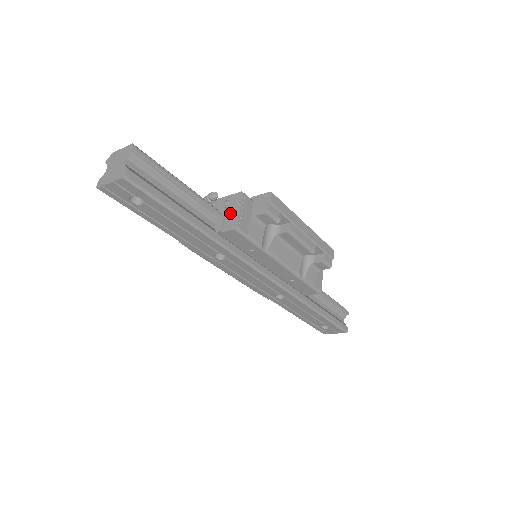
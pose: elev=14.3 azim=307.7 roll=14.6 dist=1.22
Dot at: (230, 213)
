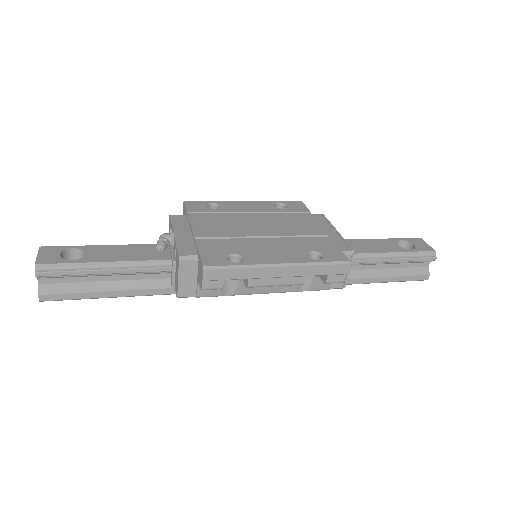
Dot at: (176, 273)
